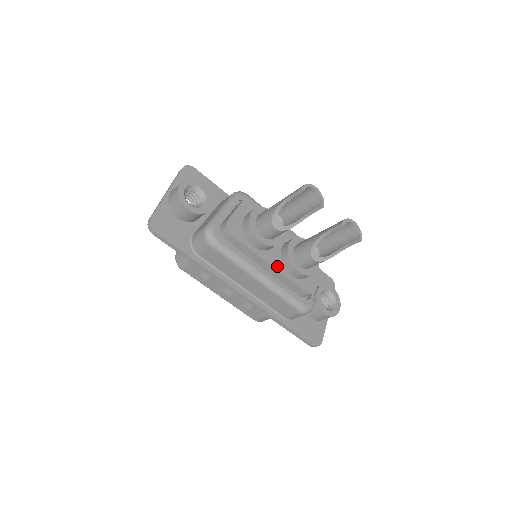
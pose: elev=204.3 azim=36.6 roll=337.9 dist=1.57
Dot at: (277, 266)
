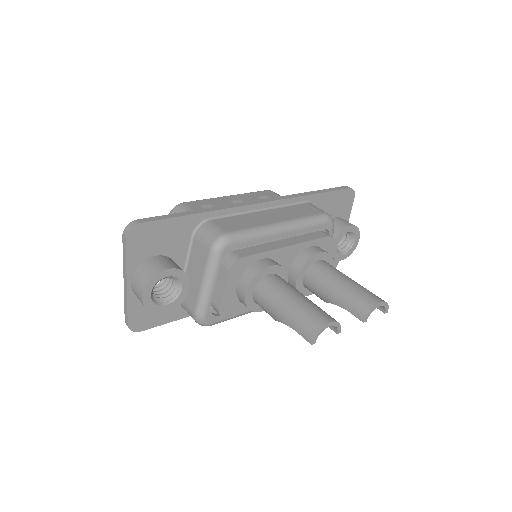
Dot at: occluded
